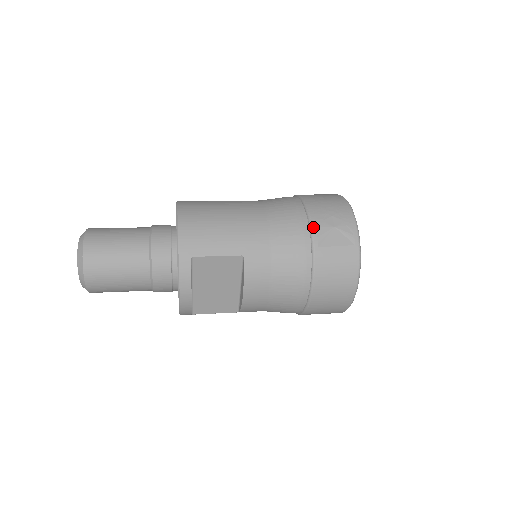
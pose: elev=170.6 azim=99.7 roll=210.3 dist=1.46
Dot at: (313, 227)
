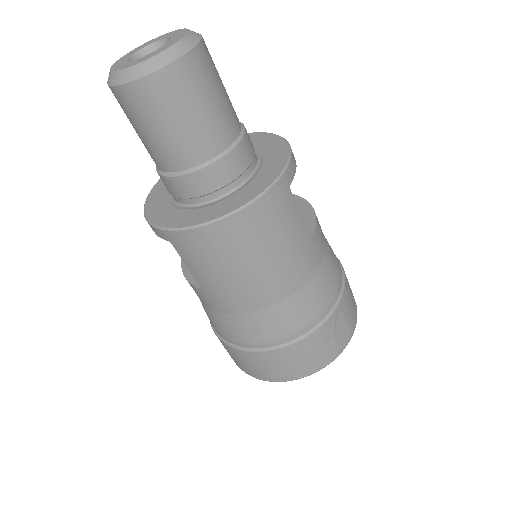
Dot at: occluded
